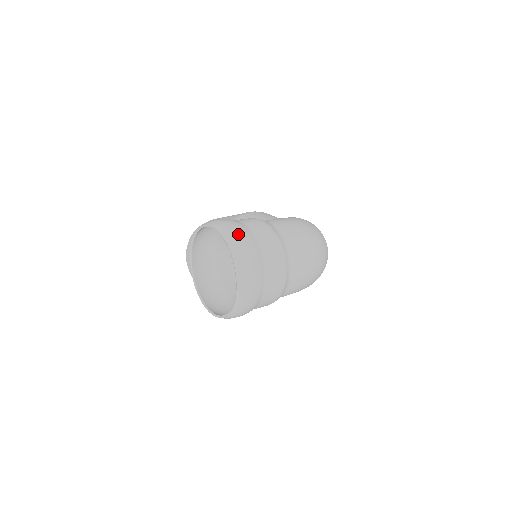
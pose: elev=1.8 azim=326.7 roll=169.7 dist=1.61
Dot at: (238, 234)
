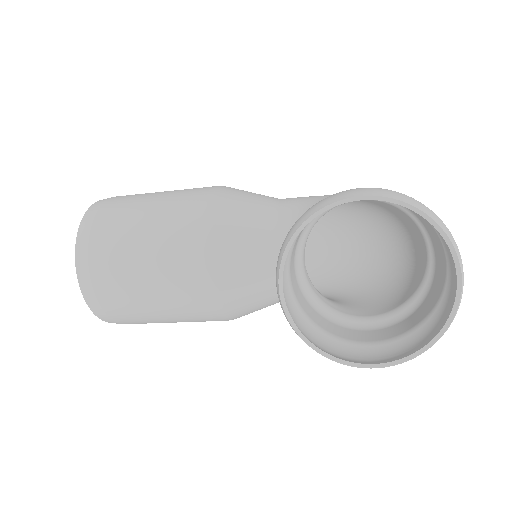
Dot at: occluded
